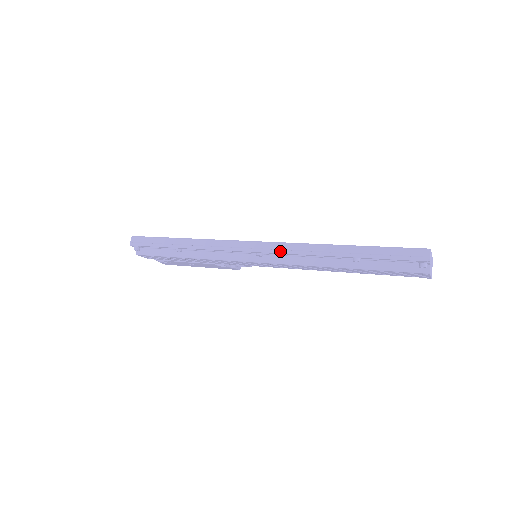
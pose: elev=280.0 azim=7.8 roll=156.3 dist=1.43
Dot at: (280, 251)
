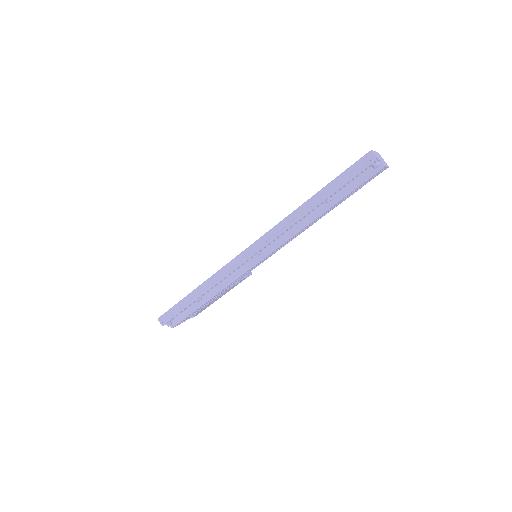
Dot at: (271, 240)
